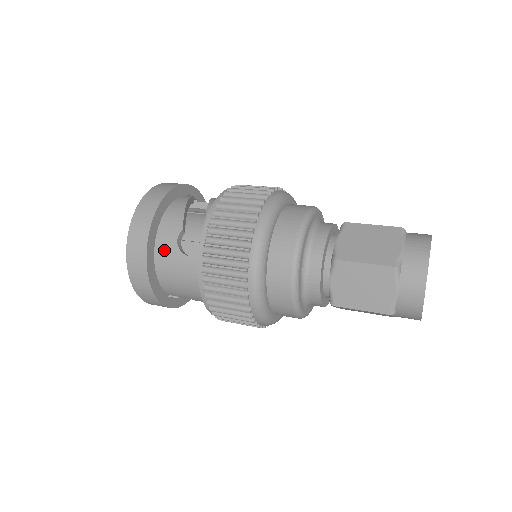
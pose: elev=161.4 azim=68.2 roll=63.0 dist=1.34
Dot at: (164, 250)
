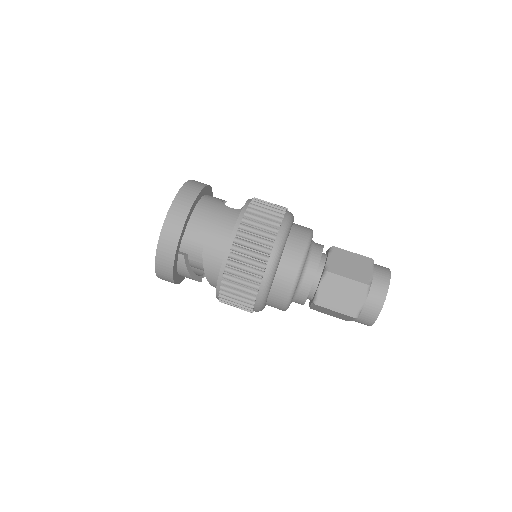
Dot at: occluded
